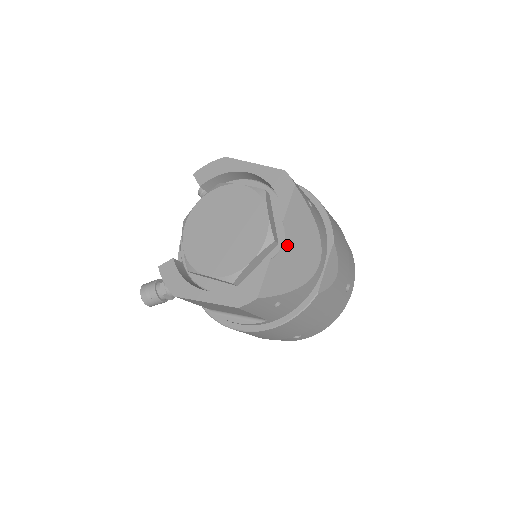
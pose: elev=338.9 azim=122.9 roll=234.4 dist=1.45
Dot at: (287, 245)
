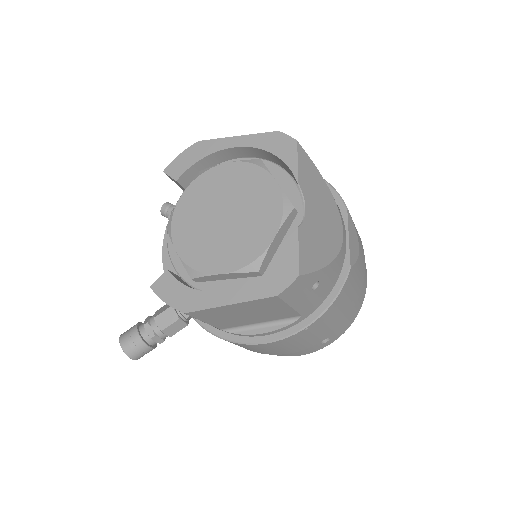
Dot at: (309, 210)
